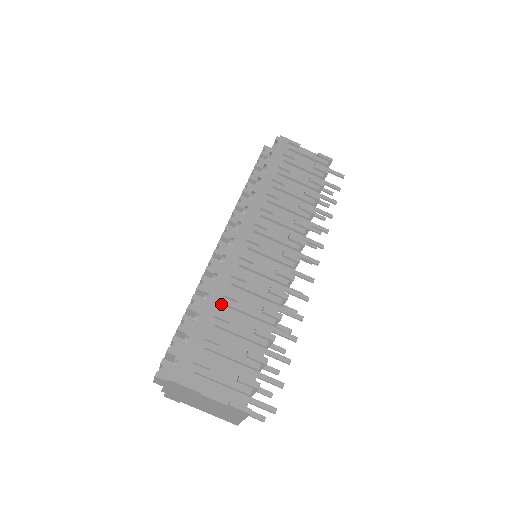
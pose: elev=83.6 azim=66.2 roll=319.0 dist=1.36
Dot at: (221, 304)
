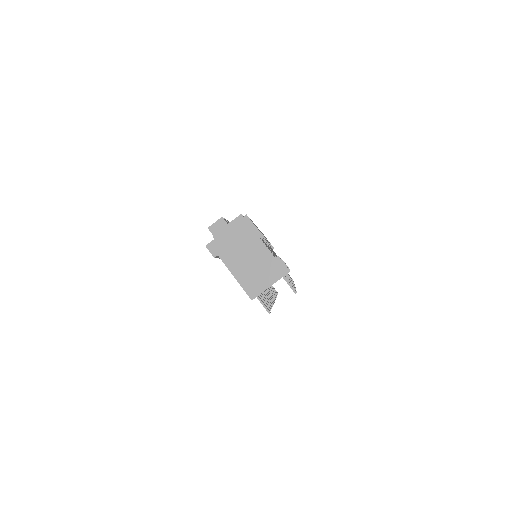
Dot at: occluded
